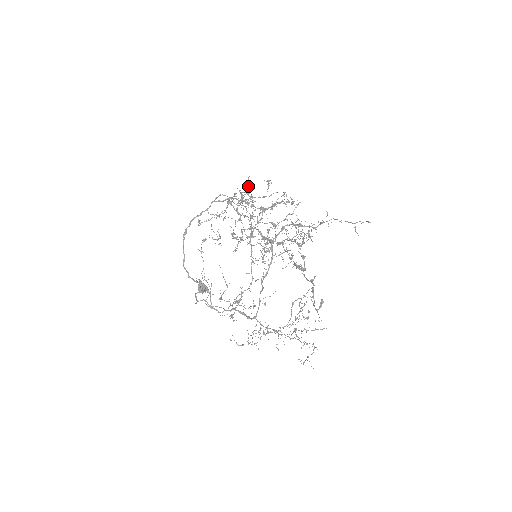
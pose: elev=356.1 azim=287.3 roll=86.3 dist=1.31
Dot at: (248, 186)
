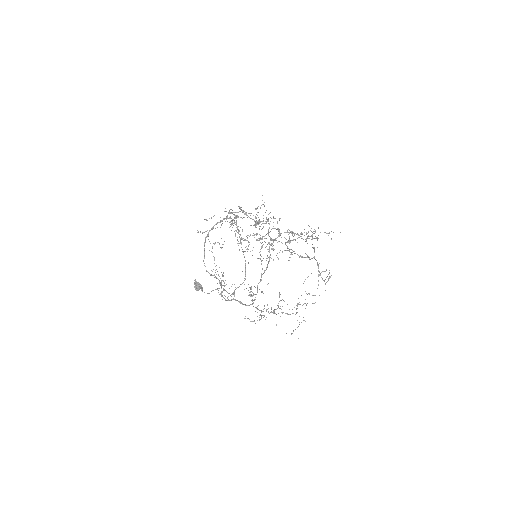
Dot at: occluded
